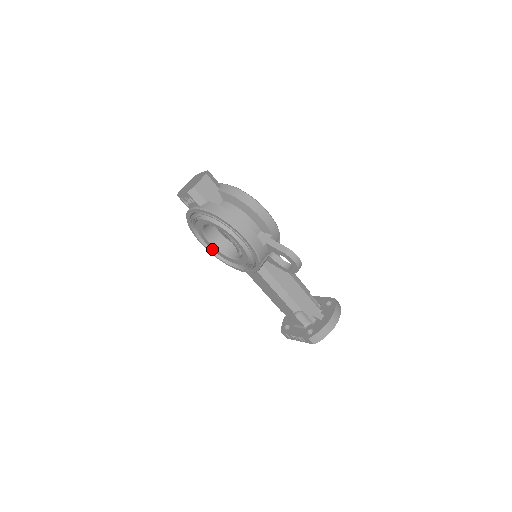
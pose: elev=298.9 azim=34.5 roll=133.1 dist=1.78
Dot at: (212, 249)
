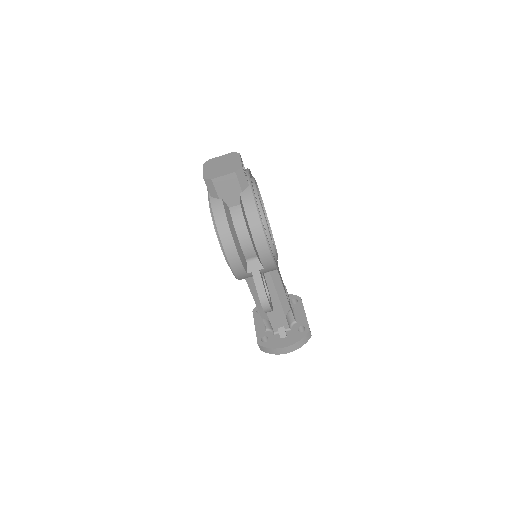
Dot at: occluded
